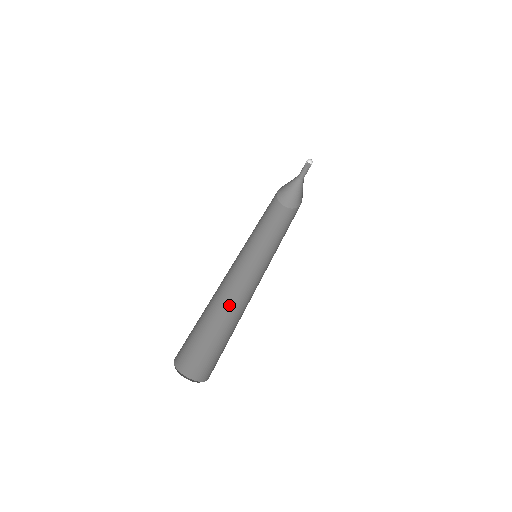
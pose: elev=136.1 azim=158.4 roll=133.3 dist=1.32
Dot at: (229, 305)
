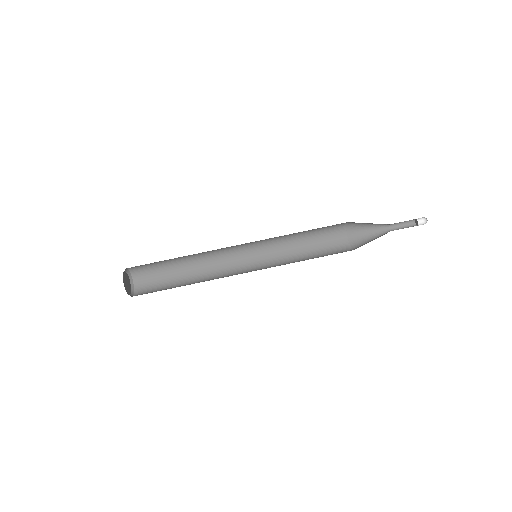
Dot at: (206, 266)
